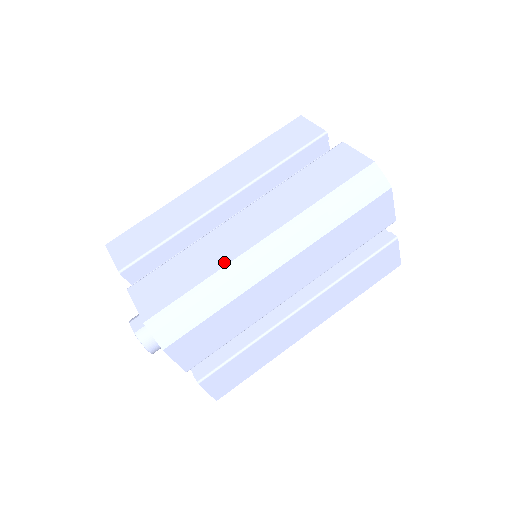
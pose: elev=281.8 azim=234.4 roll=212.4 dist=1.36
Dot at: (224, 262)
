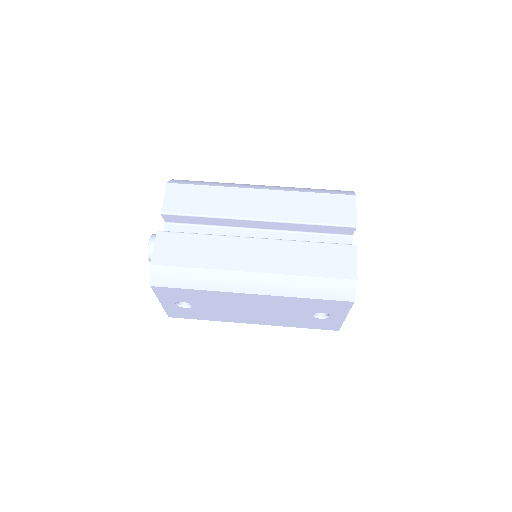
Dot at: occluded
